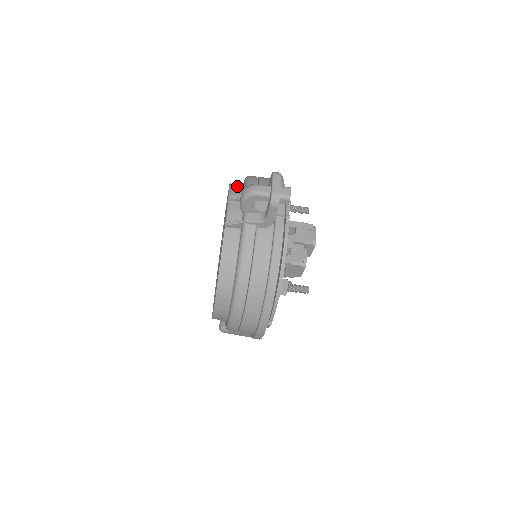
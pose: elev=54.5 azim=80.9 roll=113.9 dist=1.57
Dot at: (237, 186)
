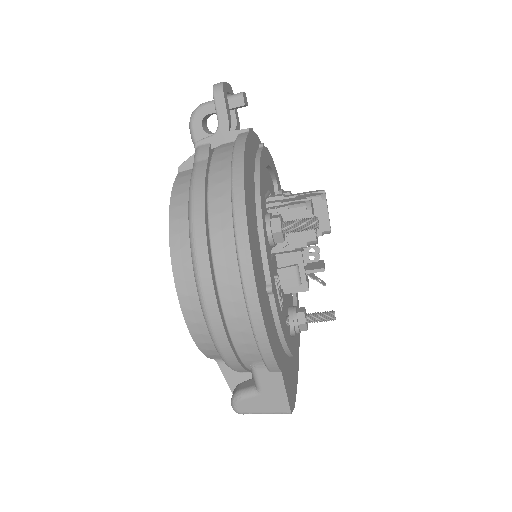
Dot at: occluded
